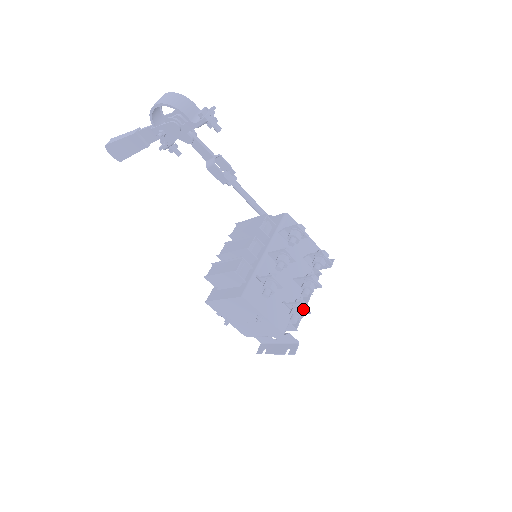
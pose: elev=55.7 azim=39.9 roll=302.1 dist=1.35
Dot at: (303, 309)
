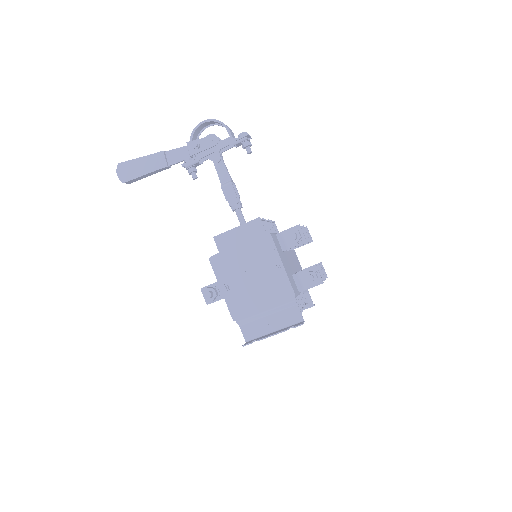
Dot at: (318, 274)
